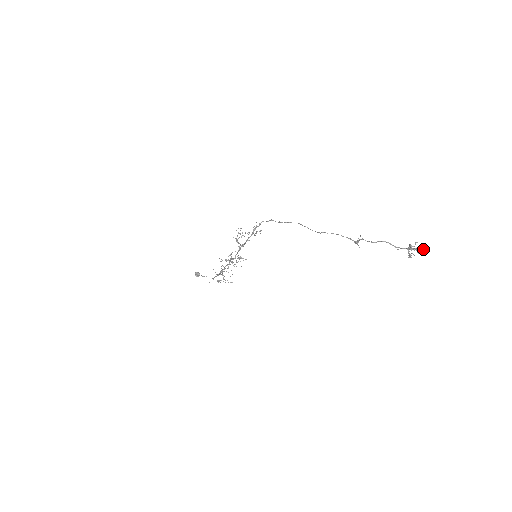
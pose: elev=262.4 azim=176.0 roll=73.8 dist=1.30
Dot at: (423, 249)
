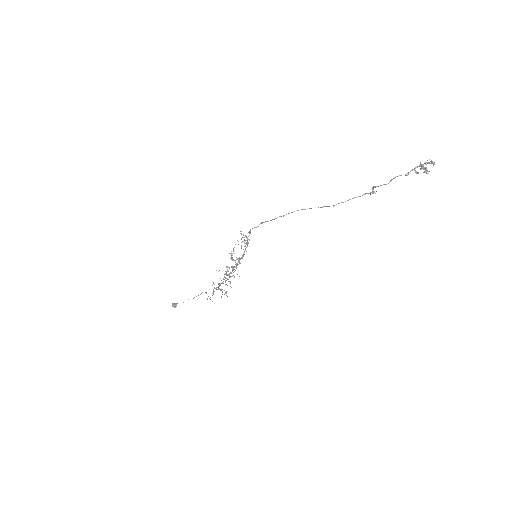
Dot at: (433, 164)
